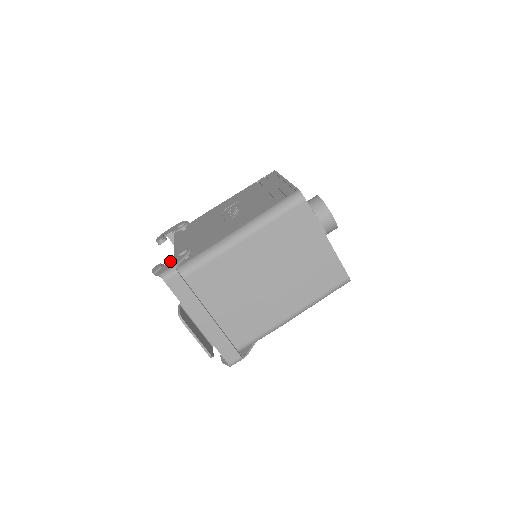
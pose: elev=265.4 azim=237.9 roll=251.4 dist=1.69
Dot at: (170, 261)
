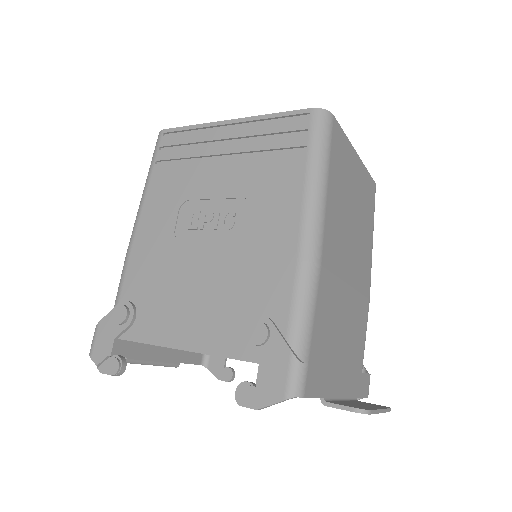
Dot at: (259, 365)
